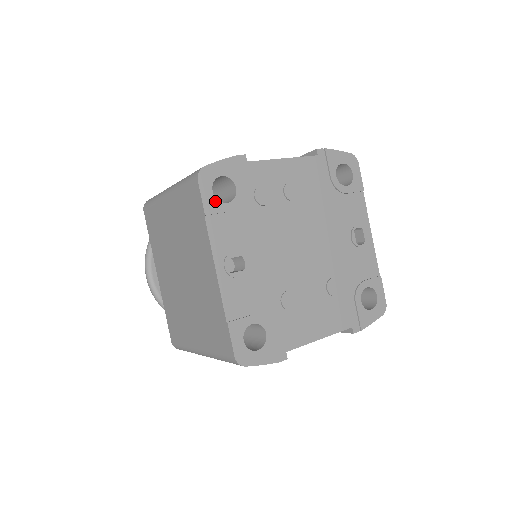
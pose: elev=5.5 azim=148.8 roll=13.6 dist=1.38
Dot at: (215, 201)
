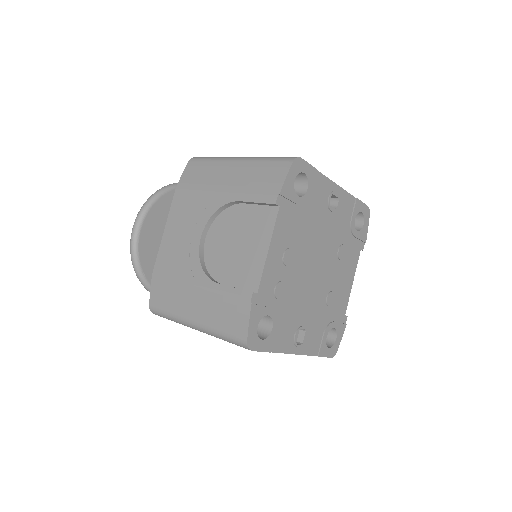
Dot at: (268, 340)
